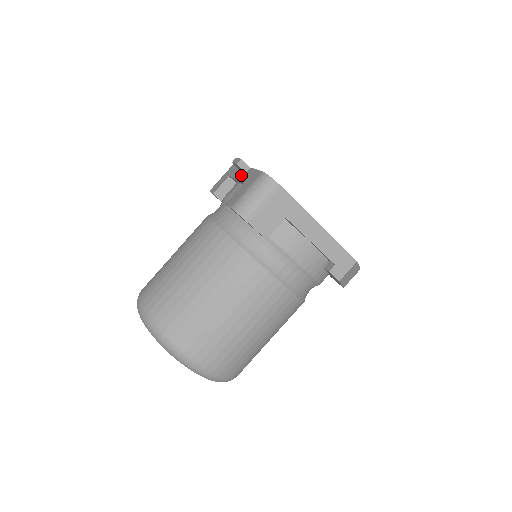
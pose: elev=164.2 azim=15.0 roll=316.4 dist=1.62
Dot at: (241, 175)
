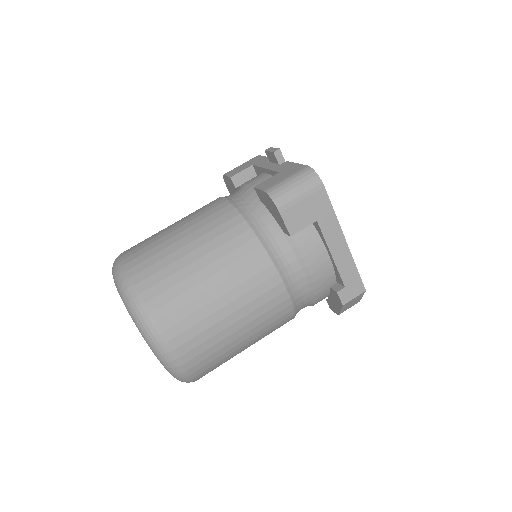
Dot at: (273, 165)
